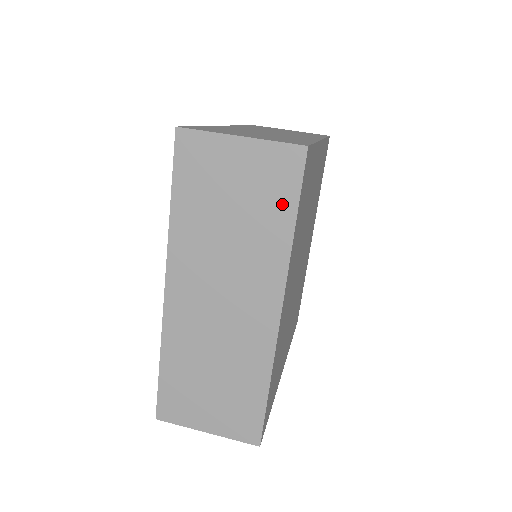
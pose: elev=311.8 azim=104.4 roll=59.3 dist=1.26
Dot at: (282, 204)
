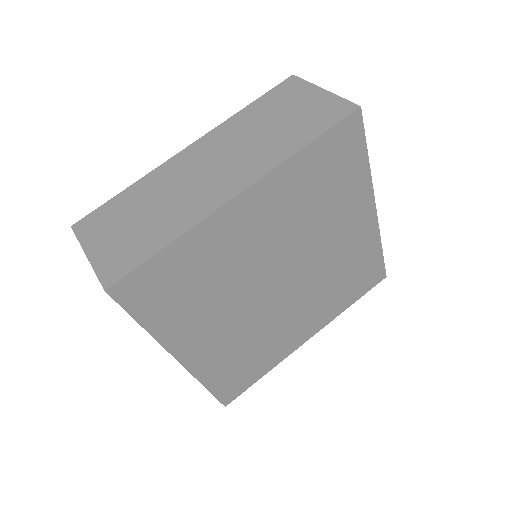
Dot at: (313, 129)
